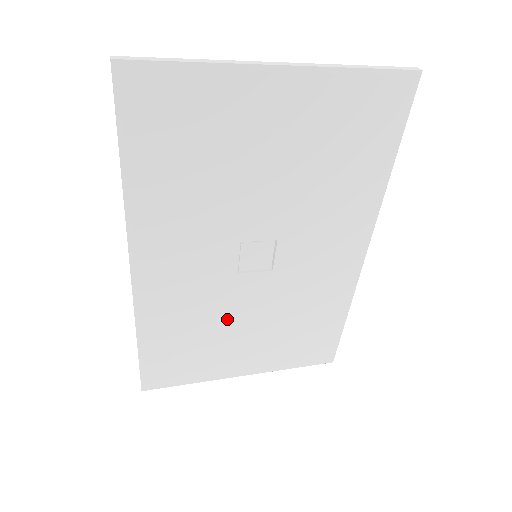
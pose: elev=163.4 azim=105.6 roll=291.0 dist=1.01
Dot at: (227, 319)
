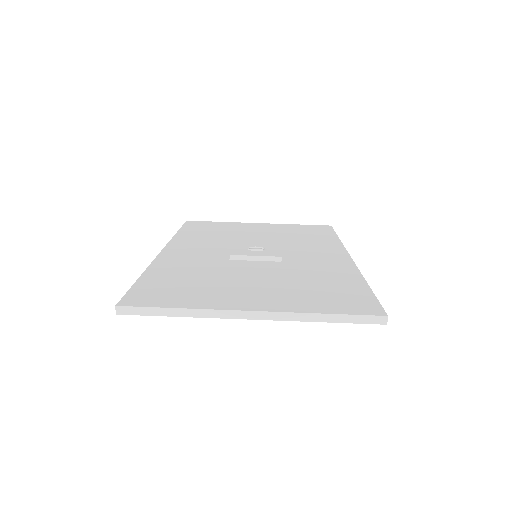
Dot at: occluded
